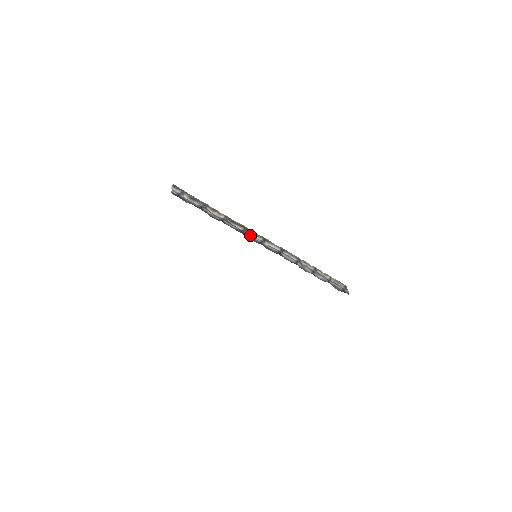
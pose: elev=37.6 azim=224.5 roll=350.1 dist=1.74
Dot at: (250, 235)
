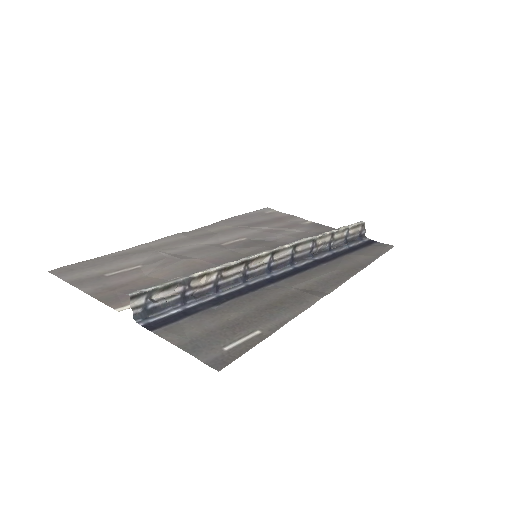
Dot at: (254, 264)
